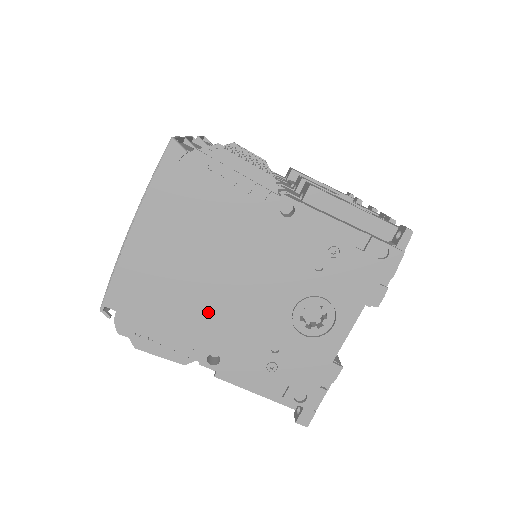
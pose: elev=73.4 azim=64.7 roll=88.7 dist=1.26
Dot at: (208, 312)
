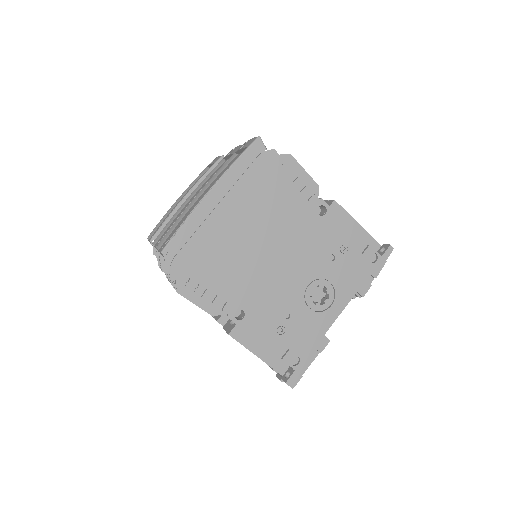
Dot at: (247, 274)
